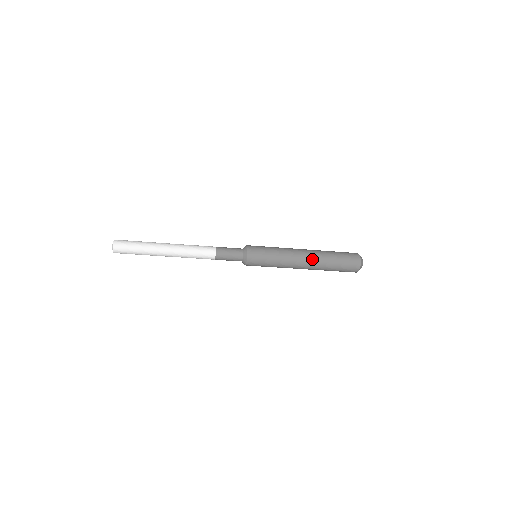
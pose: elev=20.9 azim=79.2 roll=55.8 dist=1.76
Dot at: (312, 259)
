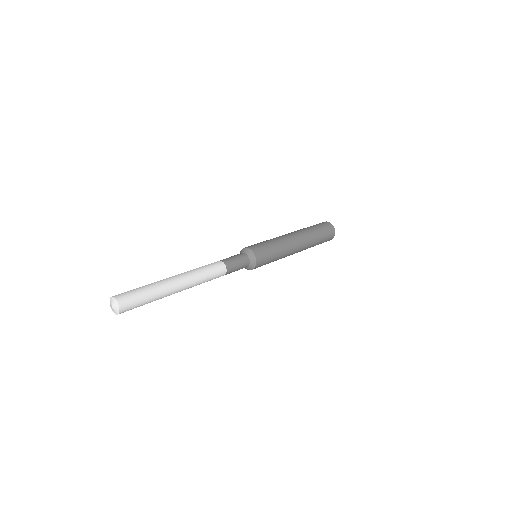
Dot at: (303, 249)
